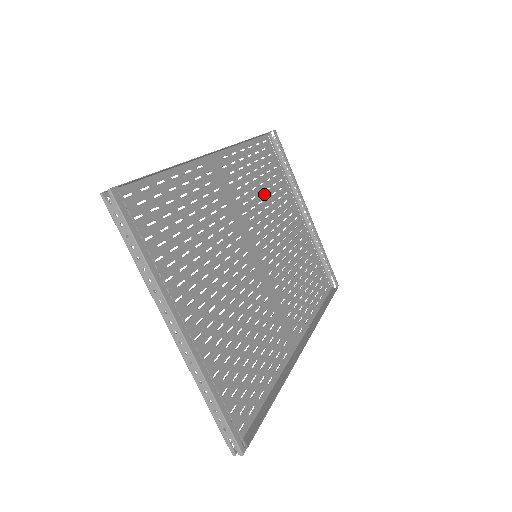
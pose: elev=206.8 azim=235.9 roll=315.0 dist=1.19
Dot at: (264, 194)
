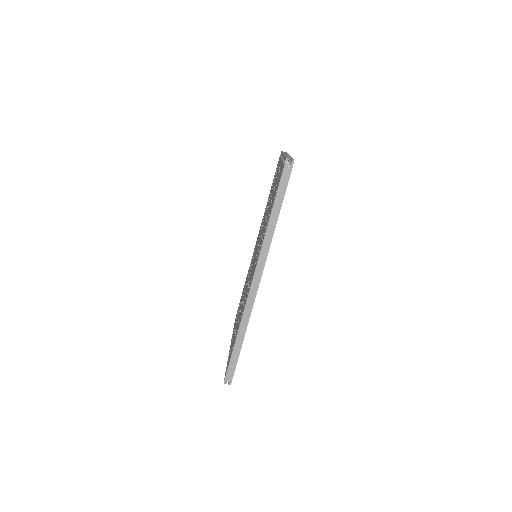
Dot at: occluded
